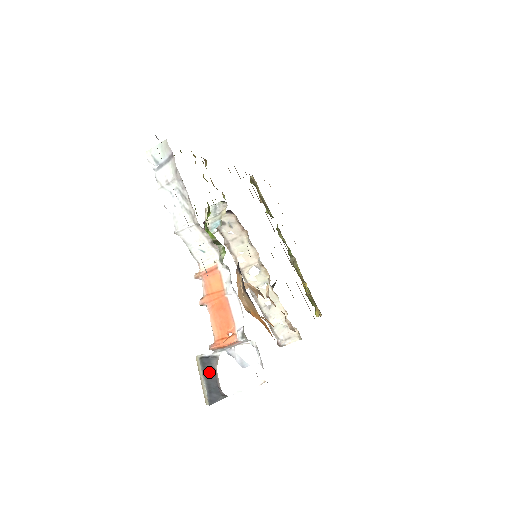
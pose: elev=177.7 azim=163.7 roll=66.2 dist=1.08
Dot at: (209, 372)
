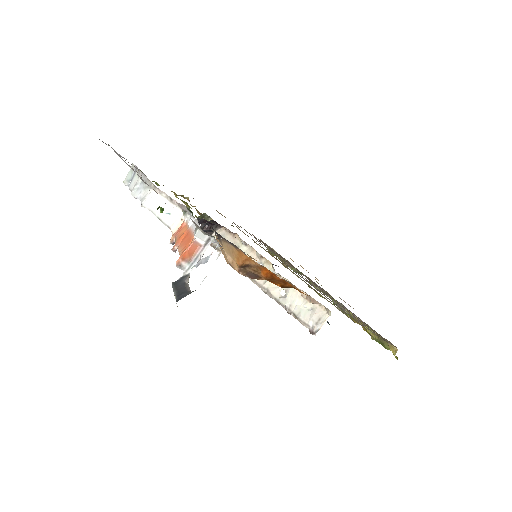
Dot at: (179, 286)
